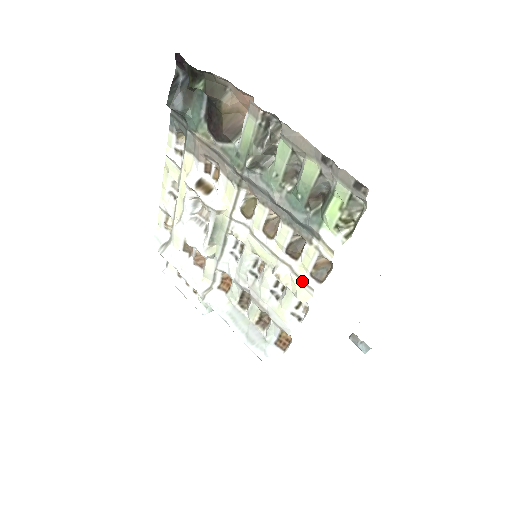
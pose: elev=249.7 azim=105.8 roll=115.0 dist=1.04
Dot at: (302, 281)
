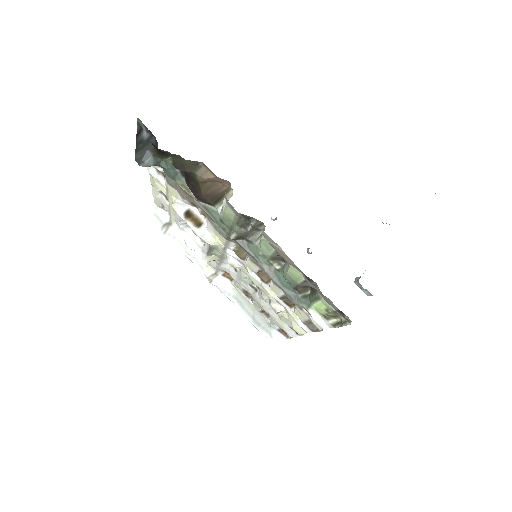
Dot at: (296, 321)
